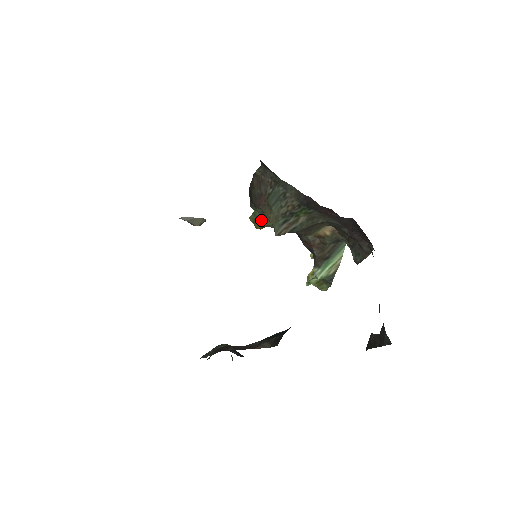
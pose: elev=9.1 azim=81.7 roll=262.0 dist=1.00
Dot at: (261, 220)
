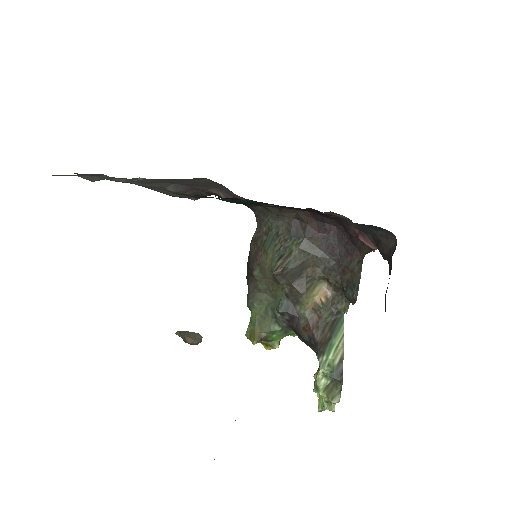
Dot at: (258, 325)
